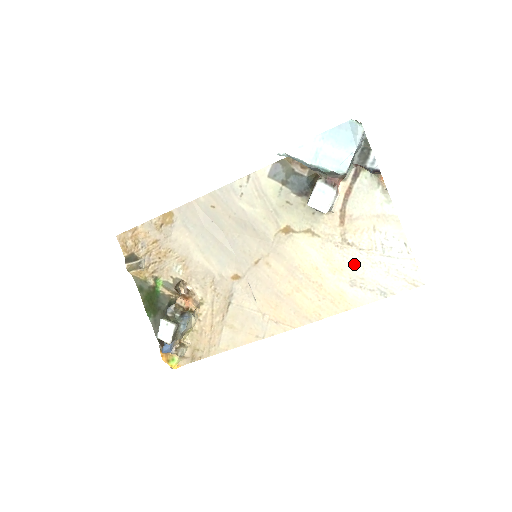
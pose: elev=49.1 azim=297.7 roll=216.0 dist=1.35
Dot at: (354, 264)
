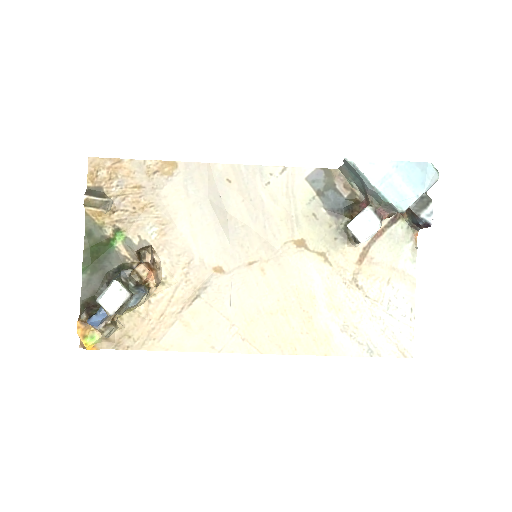
Dot at: (354, 309)
